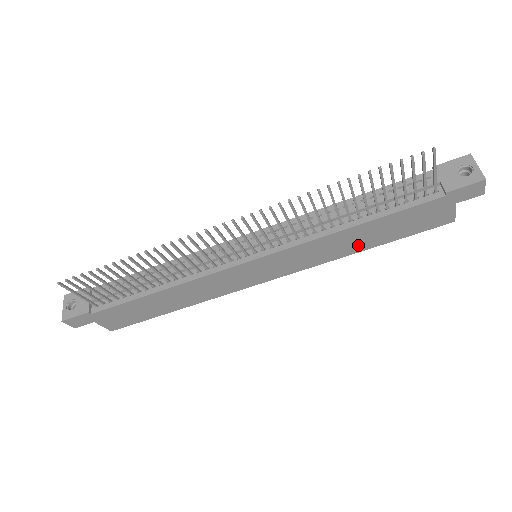
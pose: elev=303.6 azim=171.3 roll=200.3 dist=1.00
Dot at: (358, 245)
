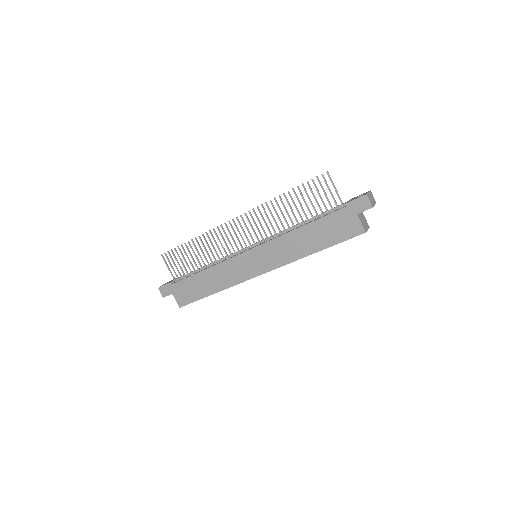
Dot at: (308, 247)
